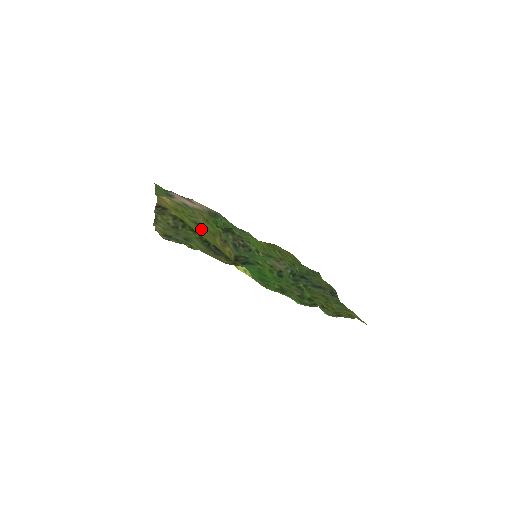
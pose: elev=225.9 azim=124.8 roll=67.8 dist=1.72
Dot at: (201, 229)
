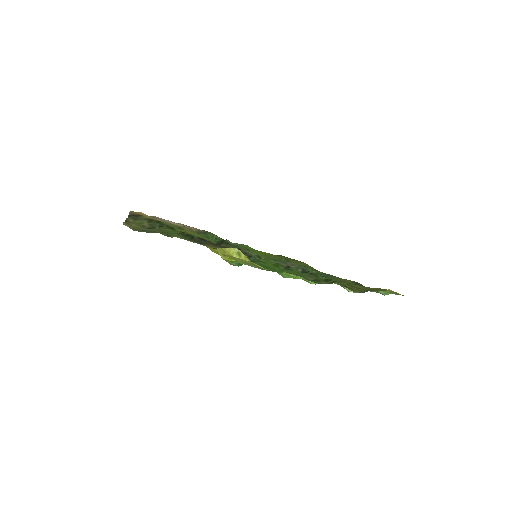
Dot at: occluded
